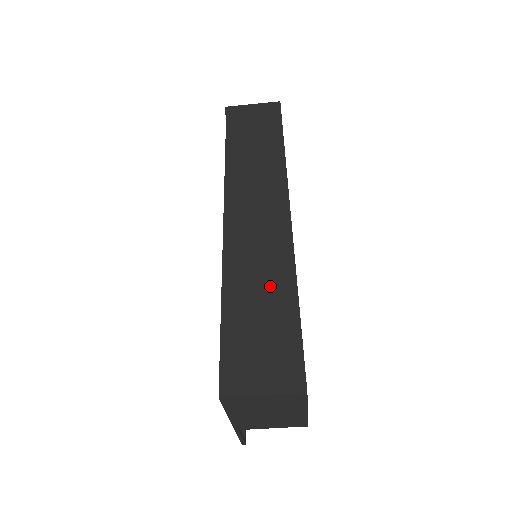
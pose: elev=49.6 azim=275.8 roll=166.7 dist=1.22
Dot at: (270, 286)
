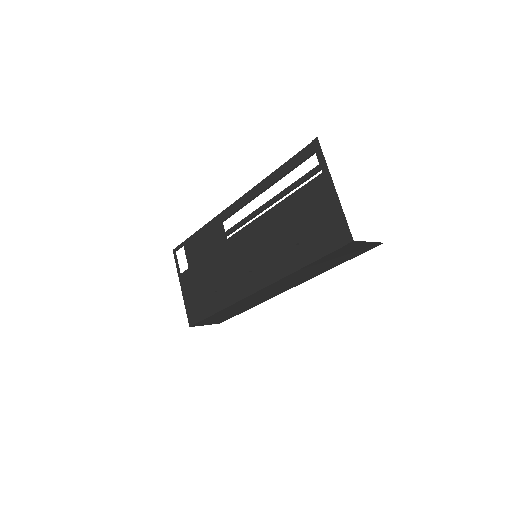
Dot at: (242, 308)
